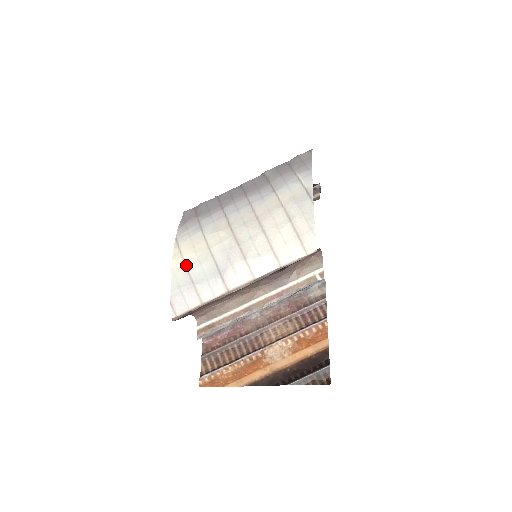
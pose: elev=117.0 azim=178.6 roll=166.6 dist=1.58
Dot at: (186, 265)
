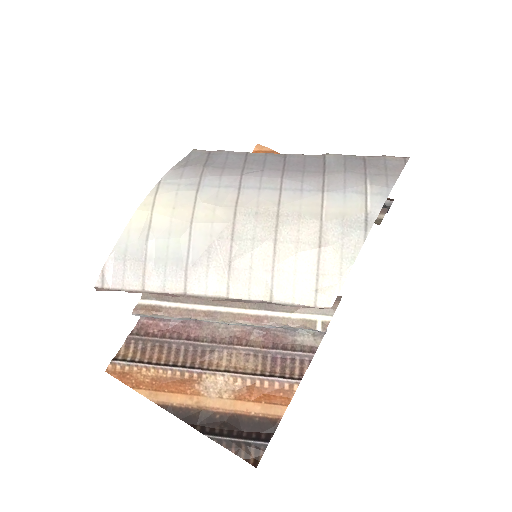
Dot at: (150, 227)
